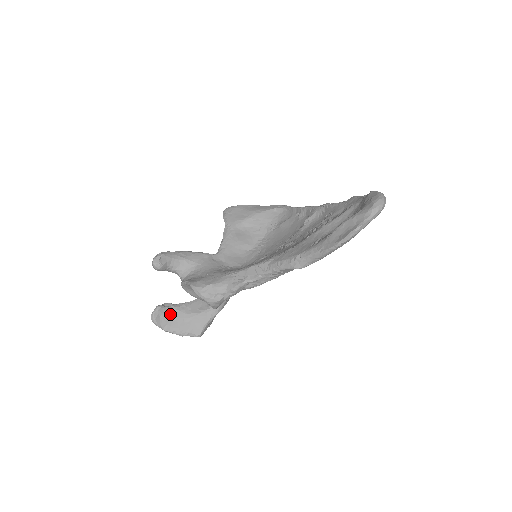
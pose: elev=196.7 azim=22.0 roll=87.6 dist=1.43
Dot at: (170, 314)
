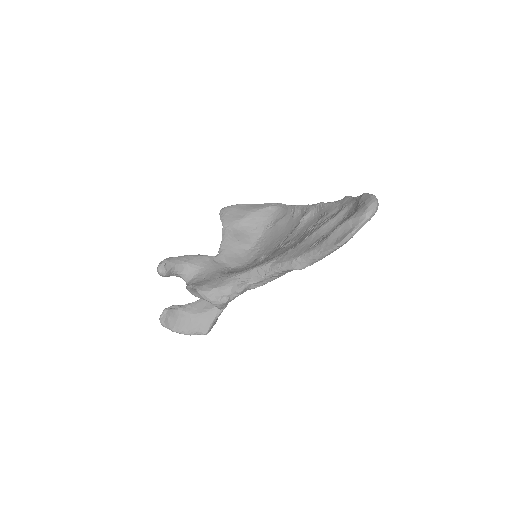
Dot at: (177, 315)
